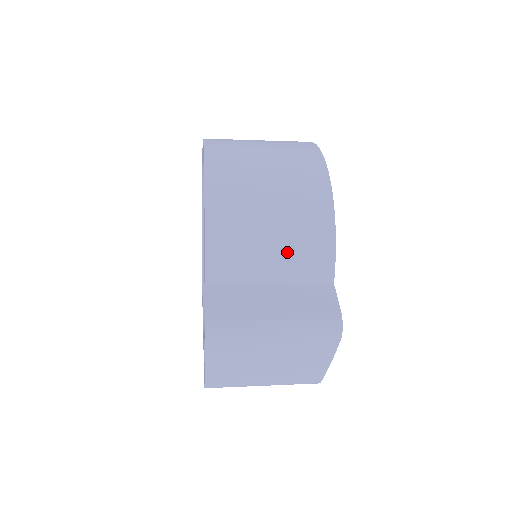
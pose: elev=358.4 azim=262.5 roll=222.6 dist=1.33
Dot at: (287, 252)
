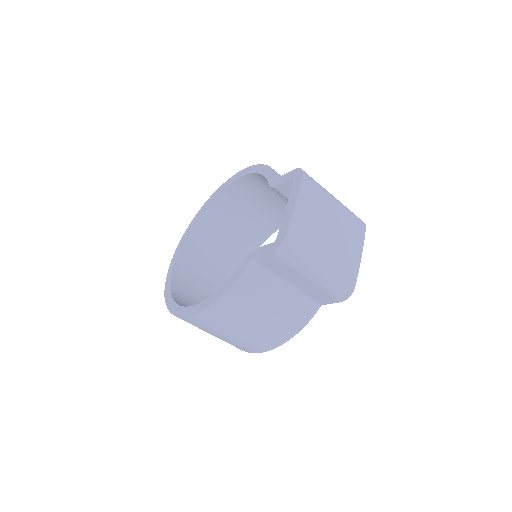
Dot at: occluded
